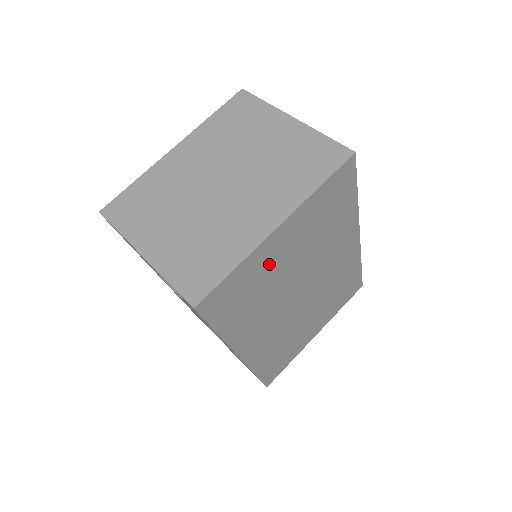
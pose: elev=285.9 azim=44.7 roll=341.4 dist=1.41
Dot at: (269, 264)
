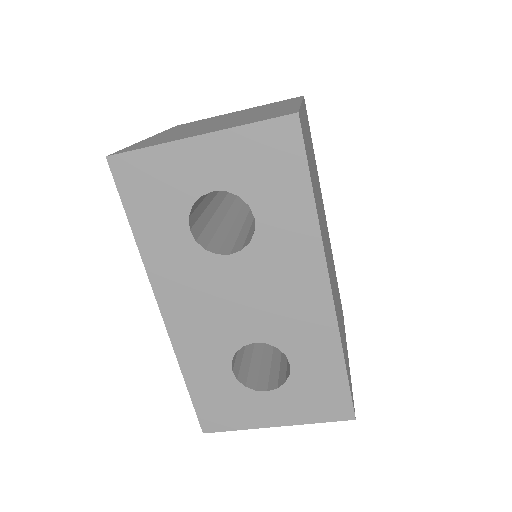
Dot at: occluded
